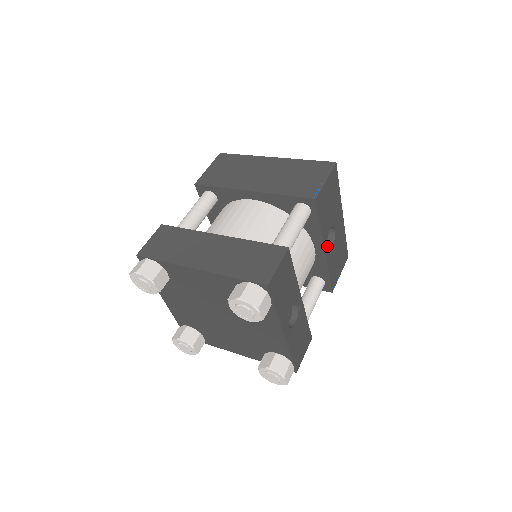
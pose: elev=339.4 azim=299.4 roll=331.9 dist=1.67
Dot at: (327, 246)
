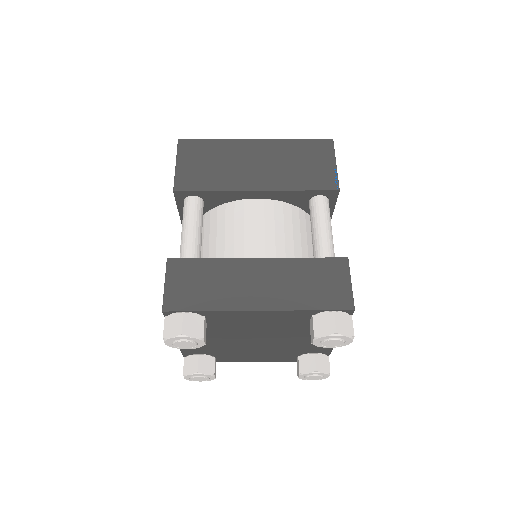
Dot at: occluded
